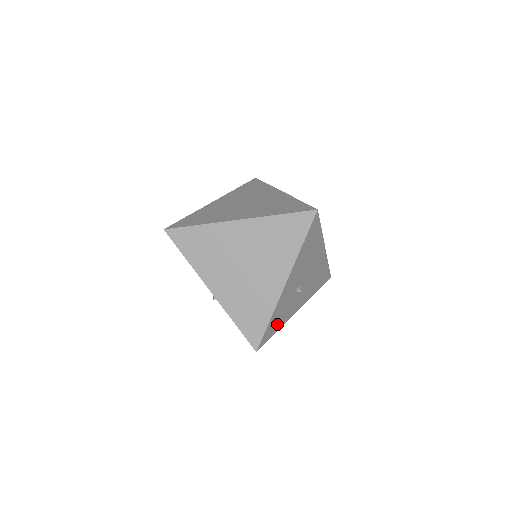
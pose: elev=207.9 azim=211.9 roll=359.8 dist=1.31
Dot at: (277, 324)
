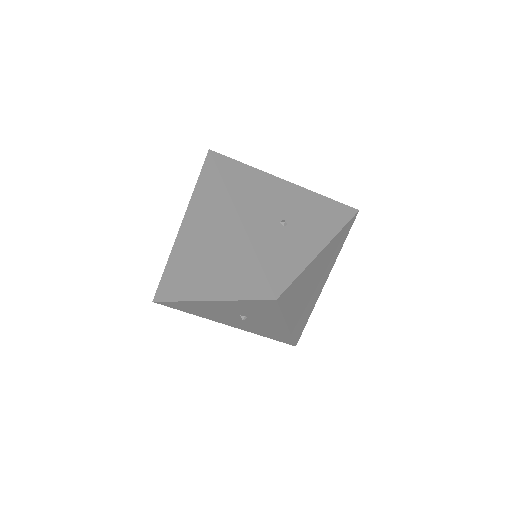
Dot at: (287, 265)
